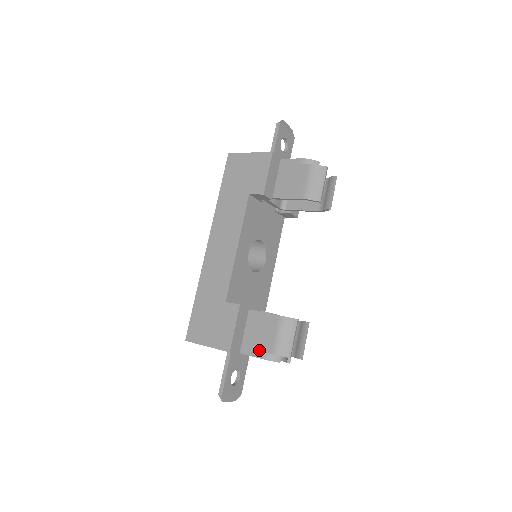
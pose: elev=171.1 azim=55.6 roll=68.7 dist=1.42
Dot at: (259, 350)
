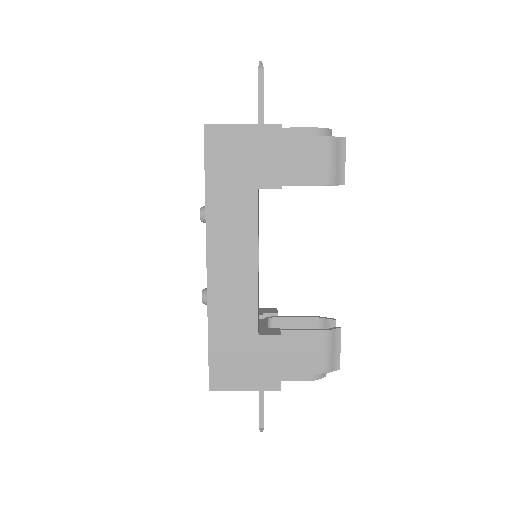
Dot at: (305, 373)
